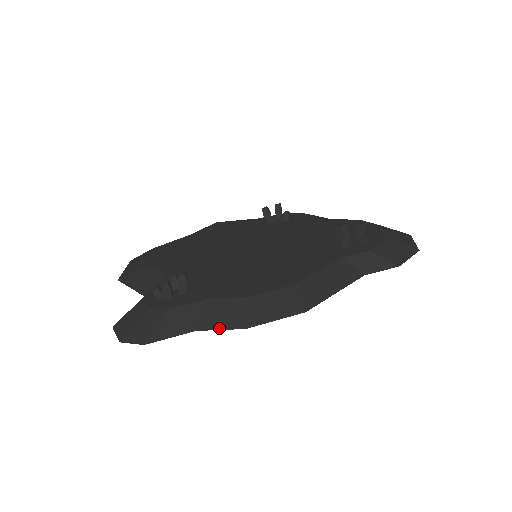
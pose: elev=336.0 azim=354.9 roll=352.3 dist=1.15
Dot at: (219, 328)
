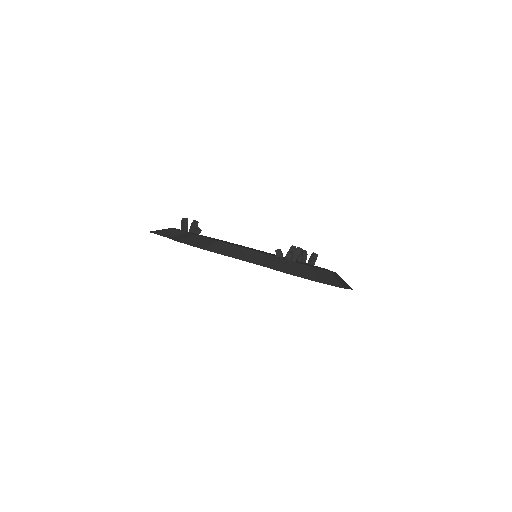
Dot at: (172, 239)
